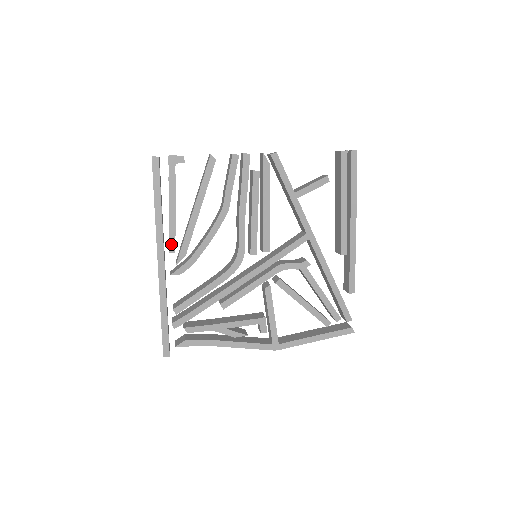
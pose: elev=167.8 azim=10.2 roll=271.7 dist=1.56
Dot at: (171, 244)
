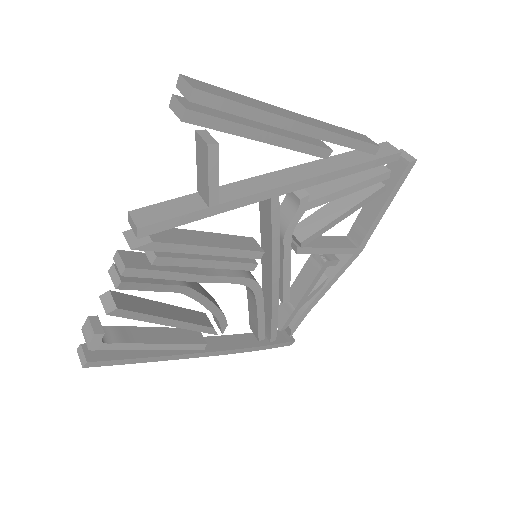
Dot at: (196, 347)
